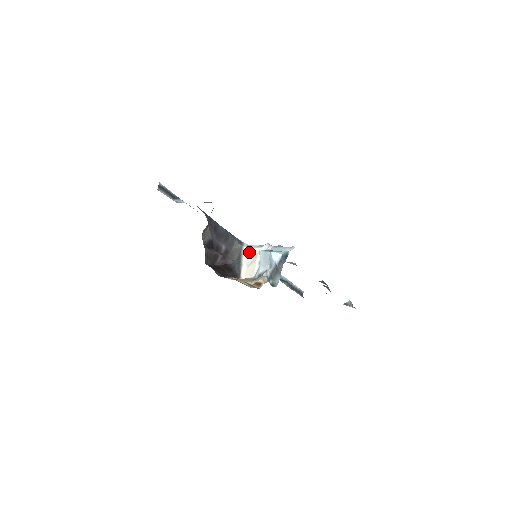
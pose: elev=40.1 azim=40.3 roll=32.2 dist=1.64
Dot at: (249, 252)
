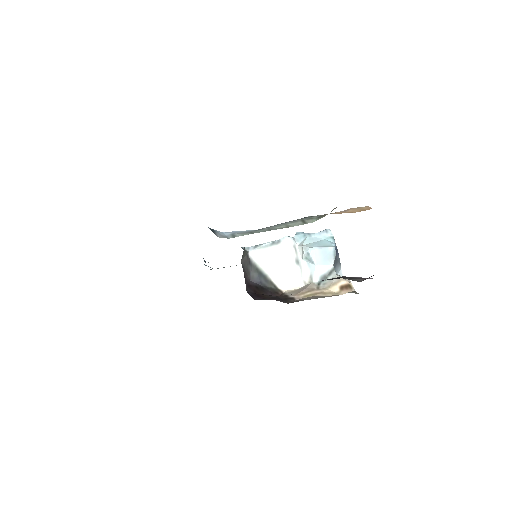
Dot at: (265, 256)
